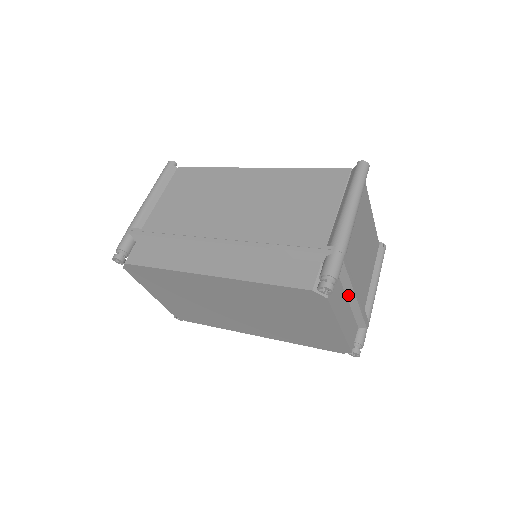
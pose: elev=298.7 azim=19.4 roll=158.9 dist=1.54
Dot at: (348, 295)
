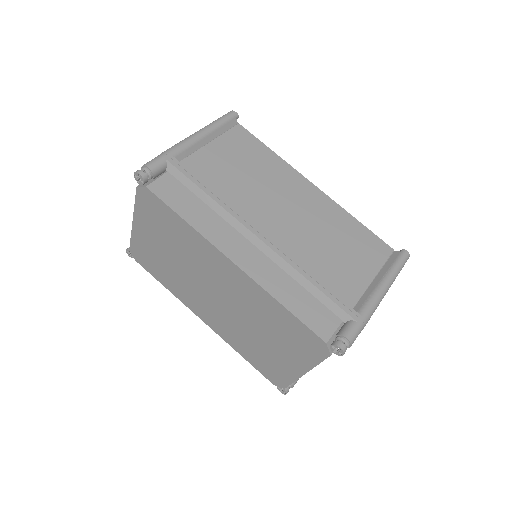
Dot at: occluded
